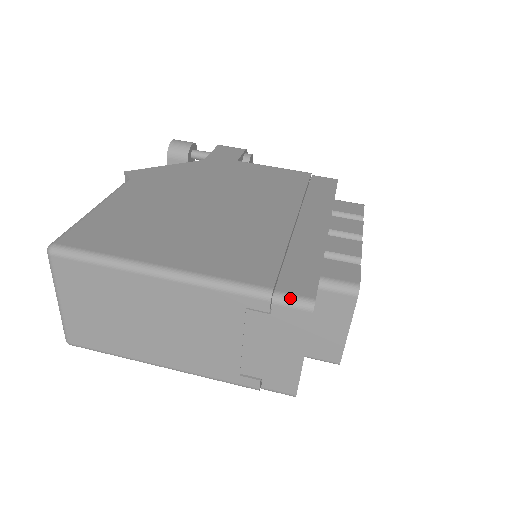
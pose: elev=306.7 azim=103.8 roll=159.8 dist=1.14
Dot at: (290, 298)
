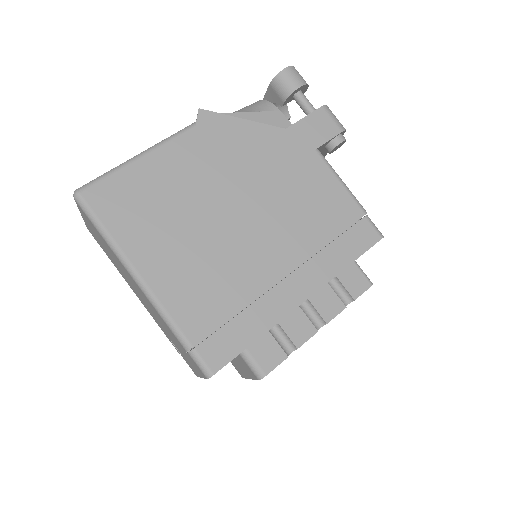
Dot at: (199, 361)
